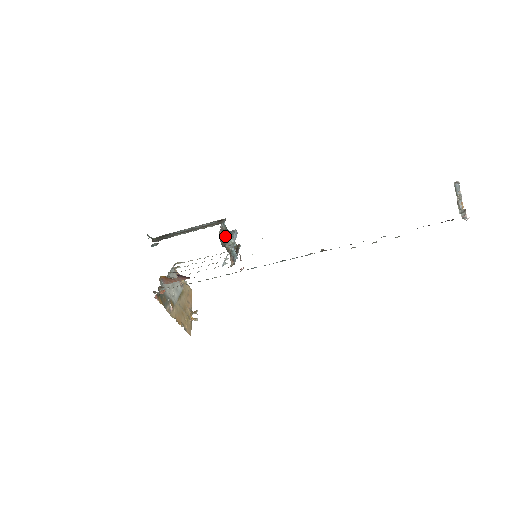
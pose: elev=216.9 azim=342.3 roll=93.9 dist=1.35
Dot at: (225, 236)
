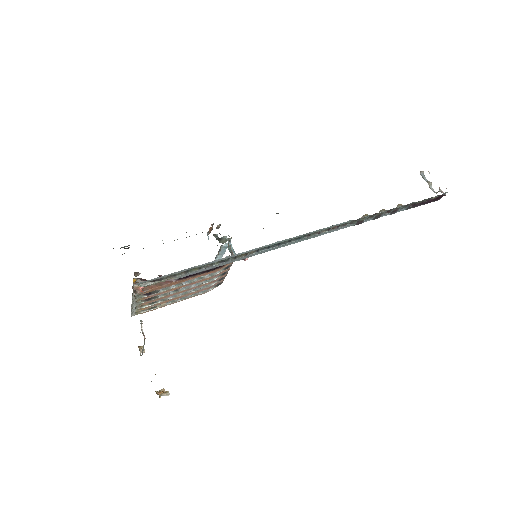
Dot at: (216, 238)
